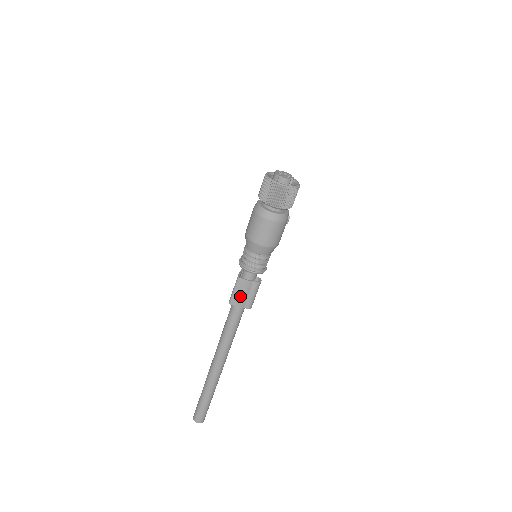
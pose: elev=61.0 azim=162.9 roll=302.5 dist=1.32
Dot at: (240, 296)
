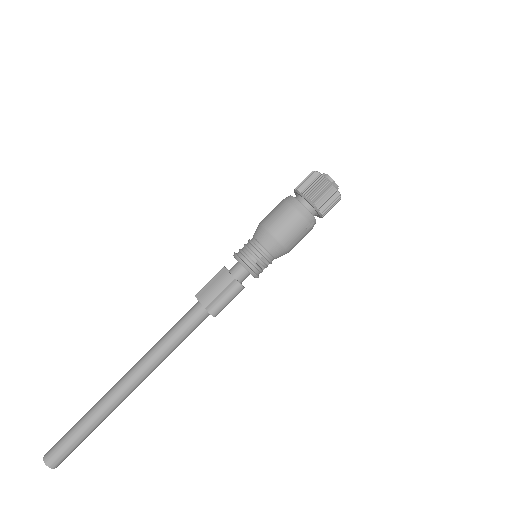
Dot at: (211, 289)
